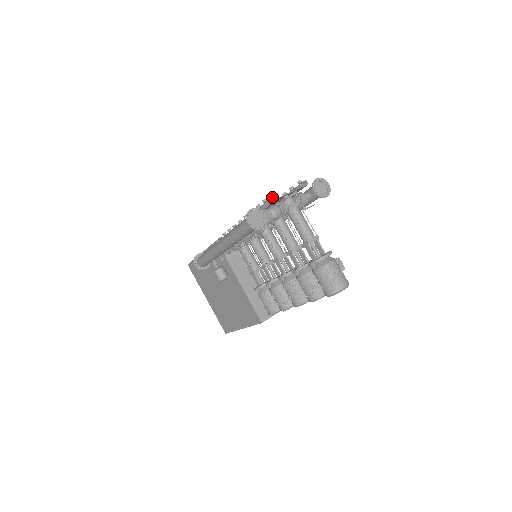
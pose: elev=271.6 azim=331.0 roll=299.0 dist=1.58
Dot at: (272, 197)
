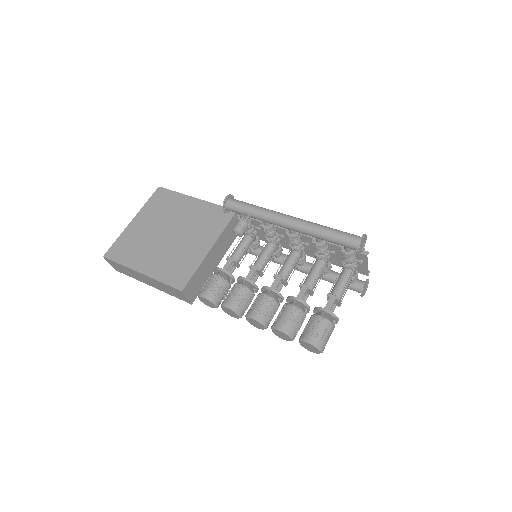
Dot at: (363, 250)
